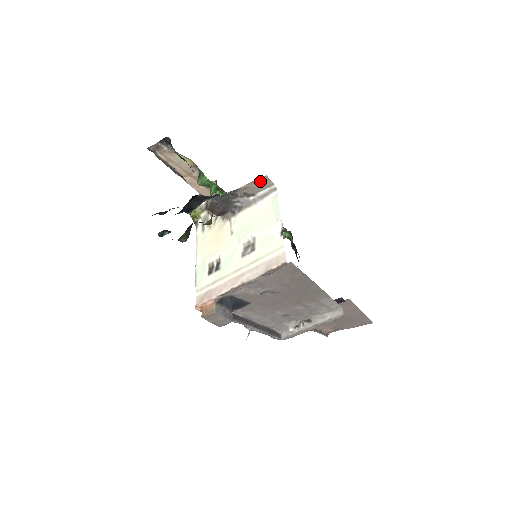
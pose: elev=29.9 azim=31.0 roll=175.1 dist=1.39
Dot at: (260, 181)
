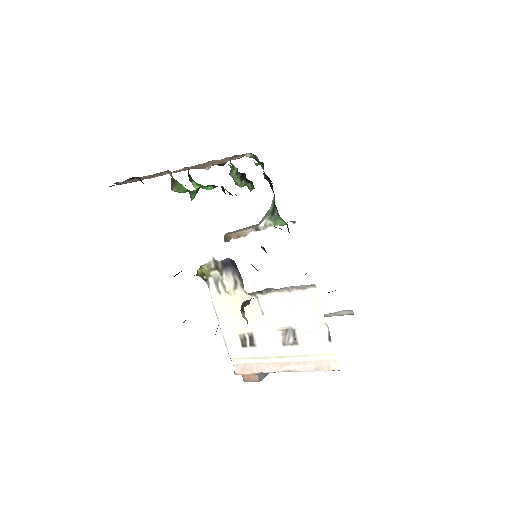
Dot at: occluded
